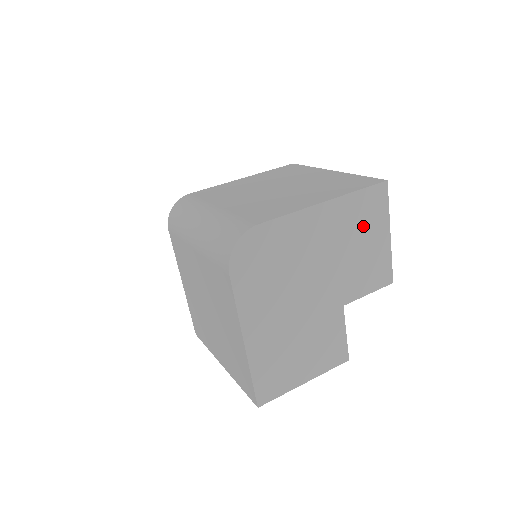
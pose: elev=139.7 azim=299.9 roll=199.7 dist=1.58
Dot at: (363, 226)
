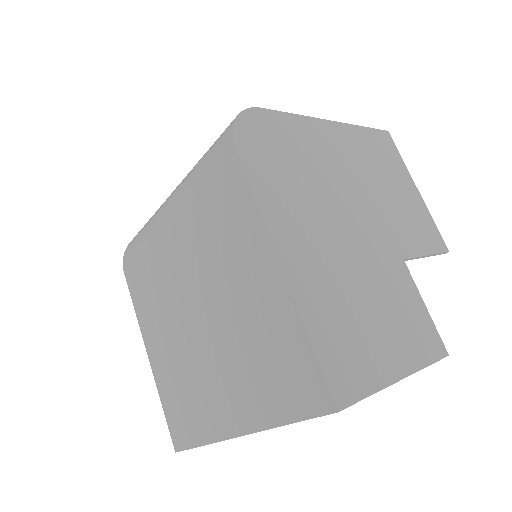
Dot at: (384, 167)
